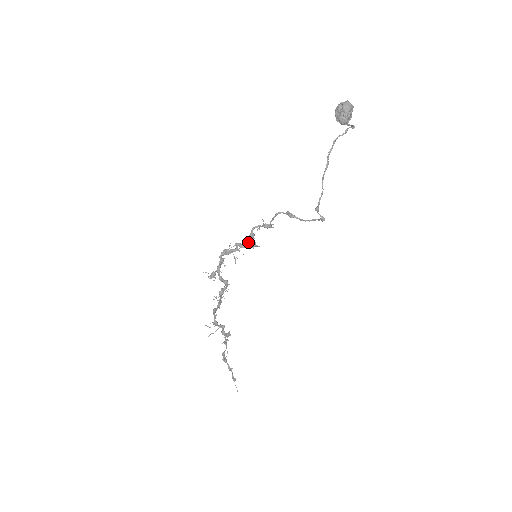
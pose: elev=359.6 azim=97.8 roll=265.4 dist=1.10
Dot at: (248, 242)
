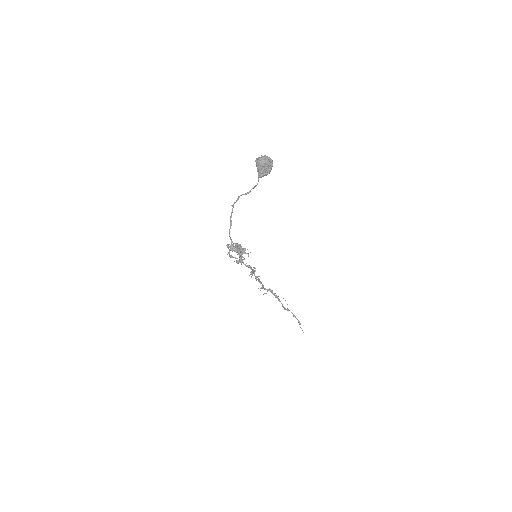
Dot at: (242, 249)
